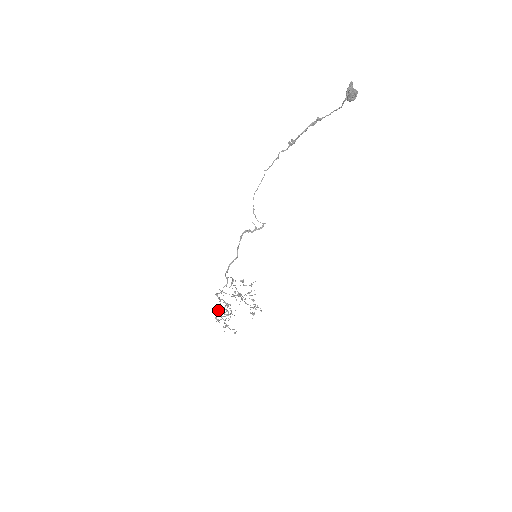
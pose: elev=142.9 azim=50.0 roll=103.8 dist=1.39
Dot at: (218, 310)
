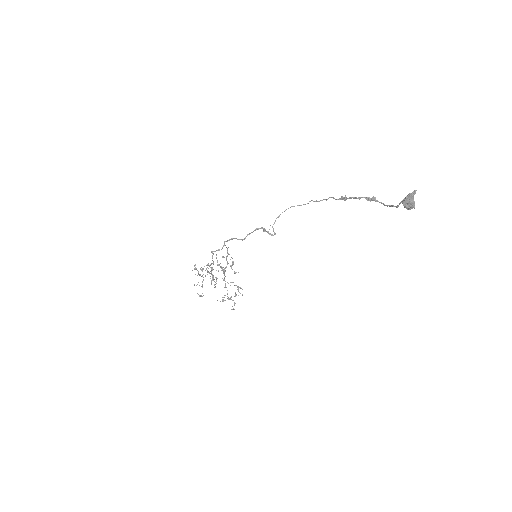
Dot at: occluded
